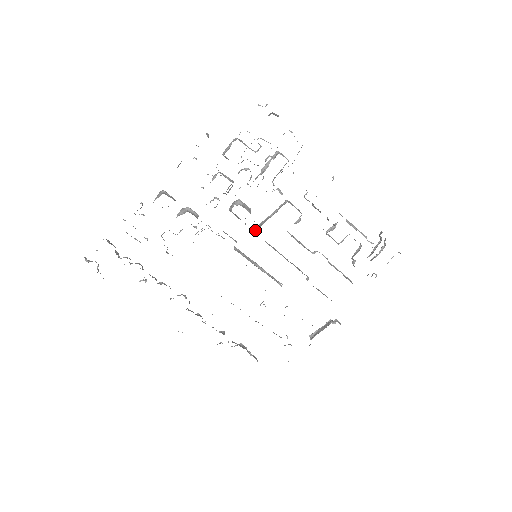
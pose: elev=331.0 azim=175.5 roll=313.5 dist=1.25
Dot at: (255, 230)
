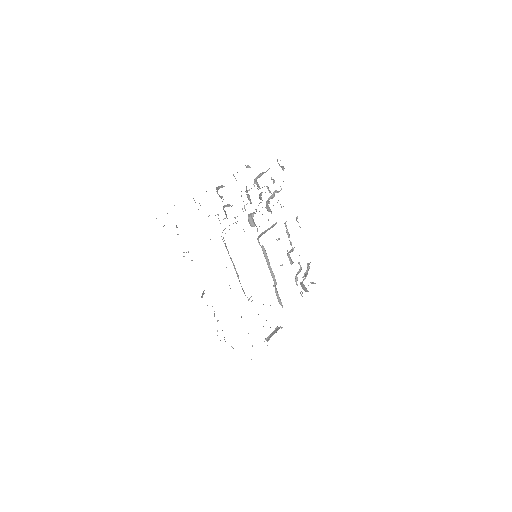
Dot at: (260, 236)
